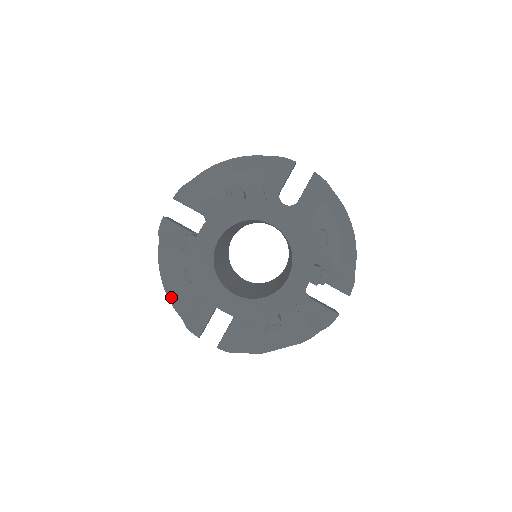
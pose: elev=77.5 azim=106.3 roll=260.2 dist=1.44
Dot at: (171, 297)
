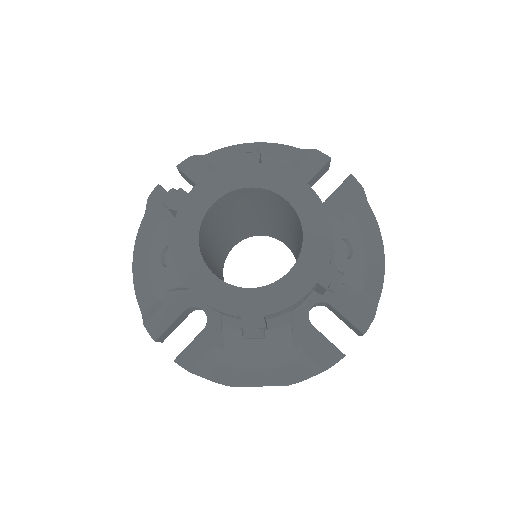
Dot at: (137, 283)
